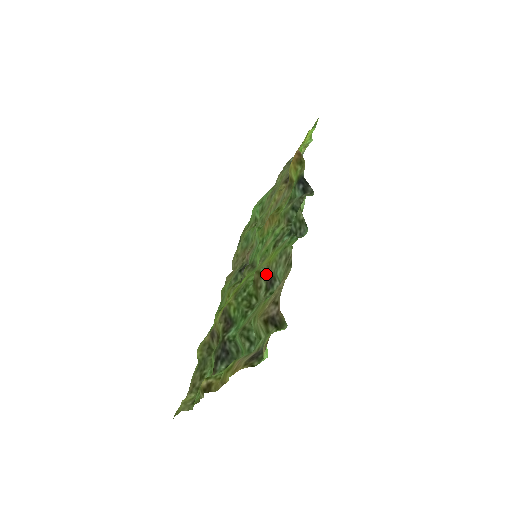
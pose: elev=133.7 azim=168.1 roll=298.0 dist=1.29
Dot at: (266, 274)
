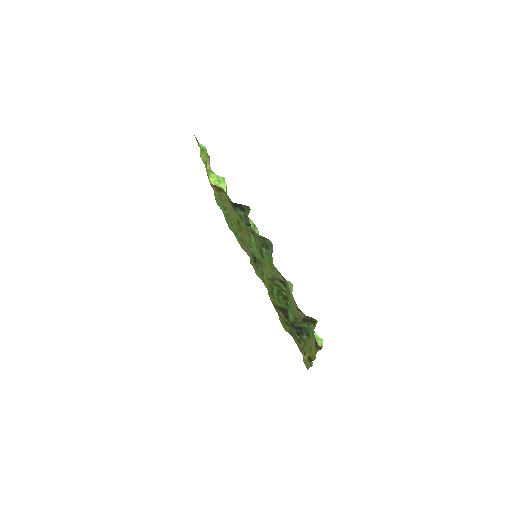
Dot at: (275, 278)
